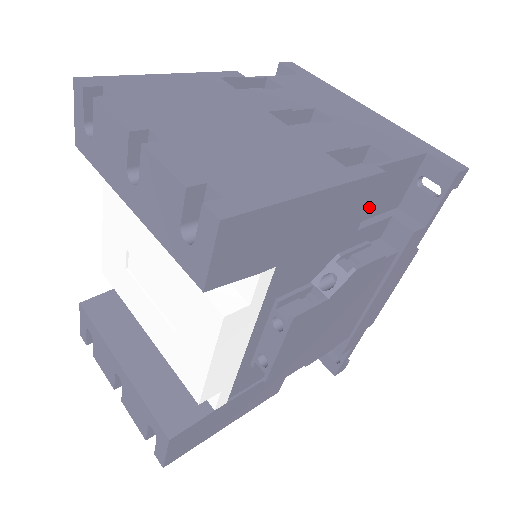
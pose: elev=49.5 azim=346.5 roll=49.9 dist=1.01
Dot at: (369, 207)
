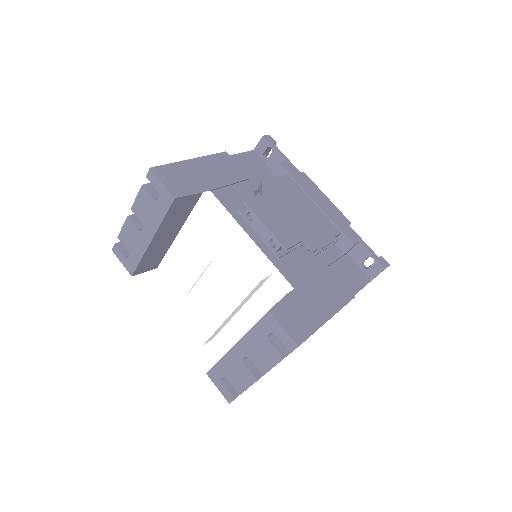
Dot at: (249, 174)
